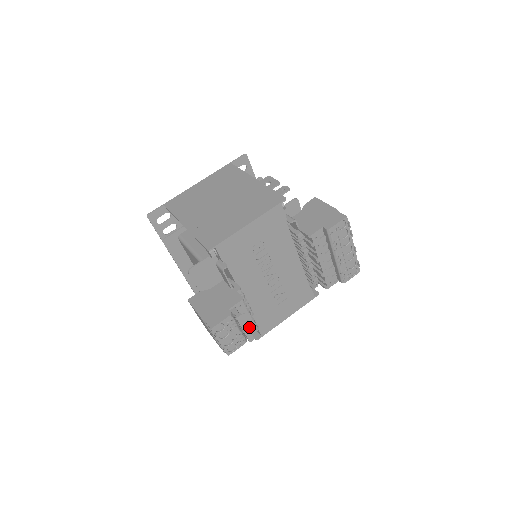
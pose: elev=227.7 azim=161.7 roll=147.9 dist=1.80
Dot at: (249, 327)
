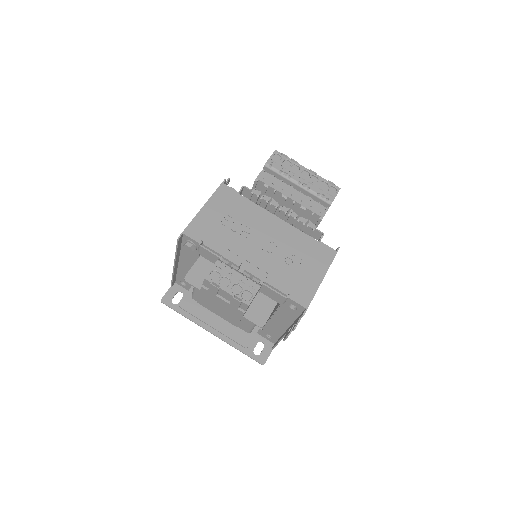
Dot at: occluded
